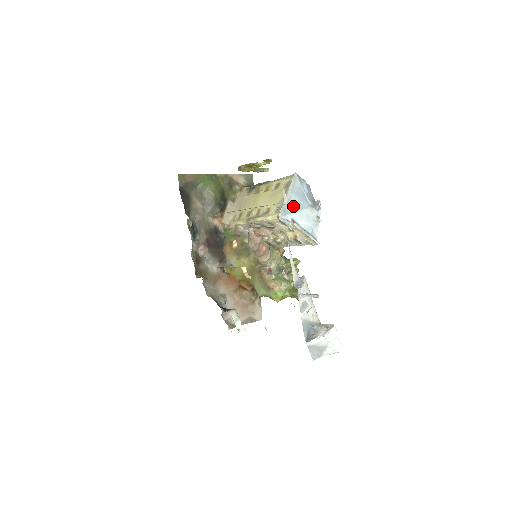
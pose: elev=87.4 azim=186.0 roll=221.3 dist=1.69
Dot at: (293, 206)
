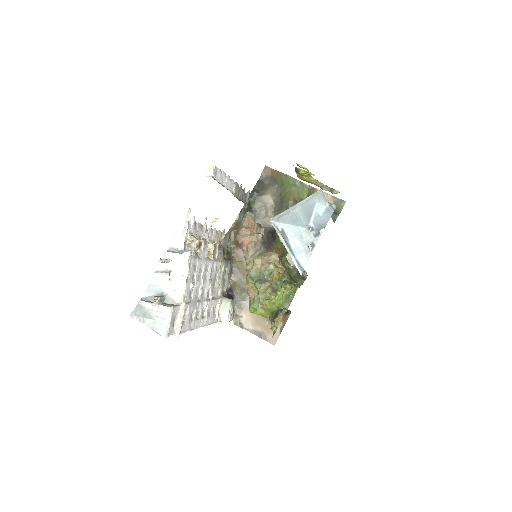
Dot at: (291, 217)
